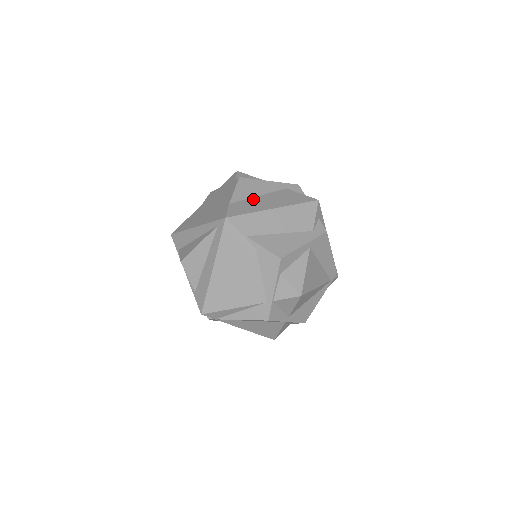
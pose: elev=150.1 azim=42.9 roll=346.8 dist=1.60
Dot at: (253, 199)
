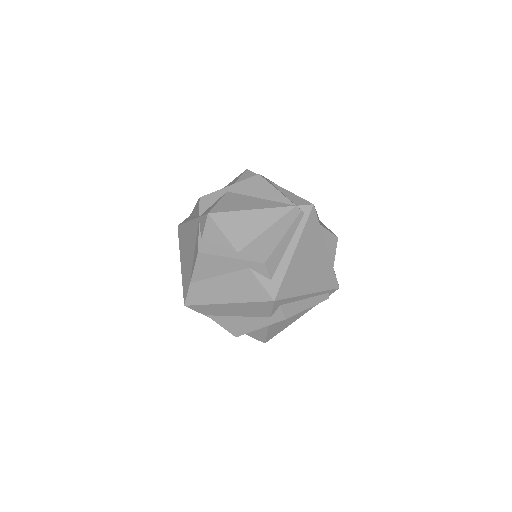
Dot at: (211, 281)
